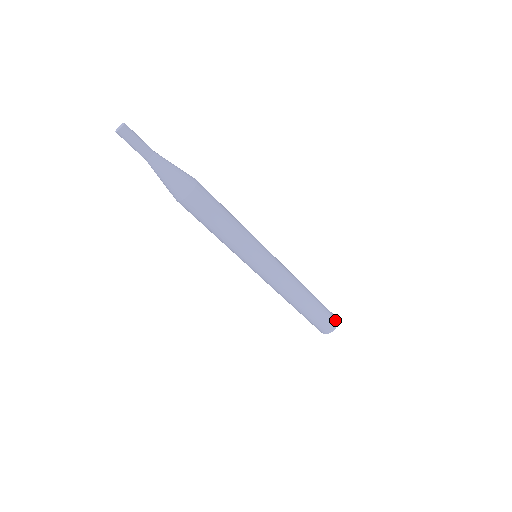
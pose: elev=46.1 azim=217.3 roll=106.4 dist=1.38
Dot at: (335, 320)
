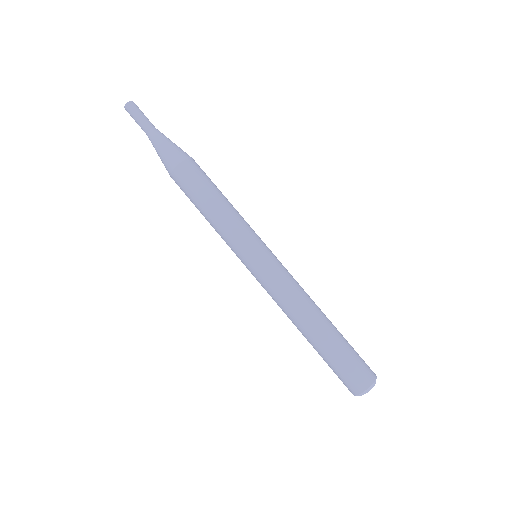
Dot at: occluded
